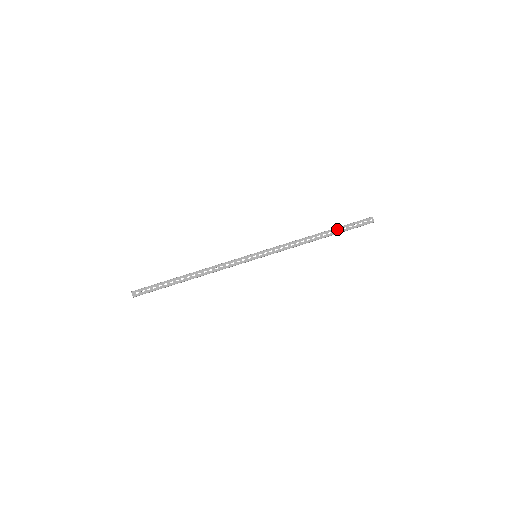
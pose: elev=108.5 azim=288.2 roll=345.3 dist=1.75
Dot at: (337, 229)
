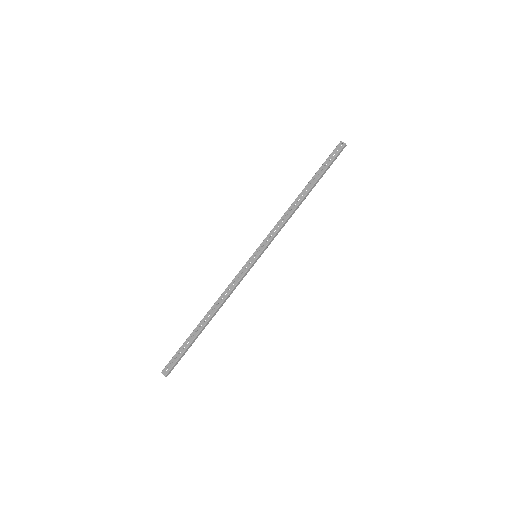
Dot at: (315, 176)
